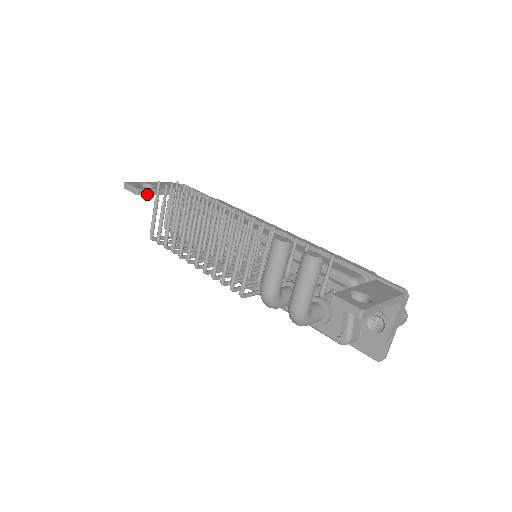
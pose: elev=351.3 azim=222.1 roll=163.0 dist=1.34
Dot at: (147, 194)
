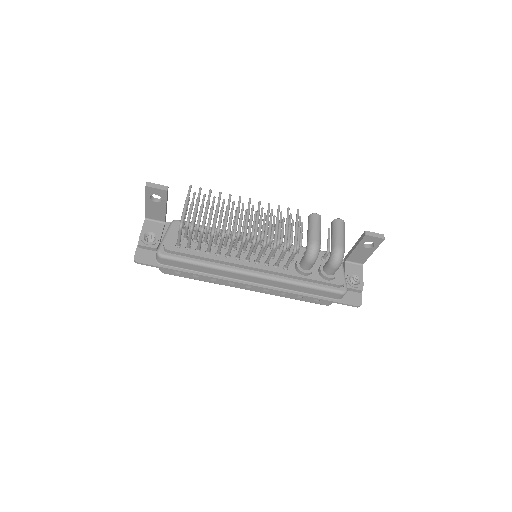
Dot at: (167, 197)
